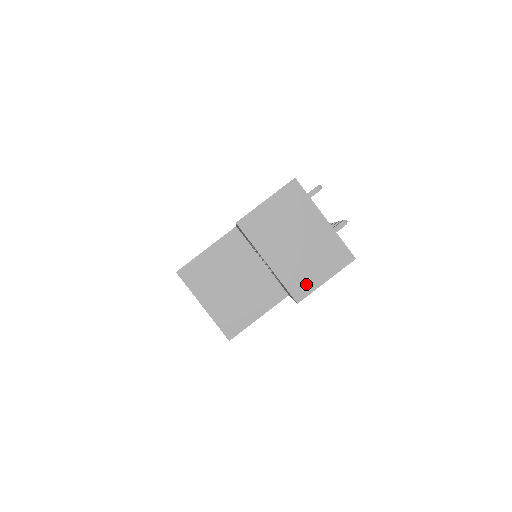
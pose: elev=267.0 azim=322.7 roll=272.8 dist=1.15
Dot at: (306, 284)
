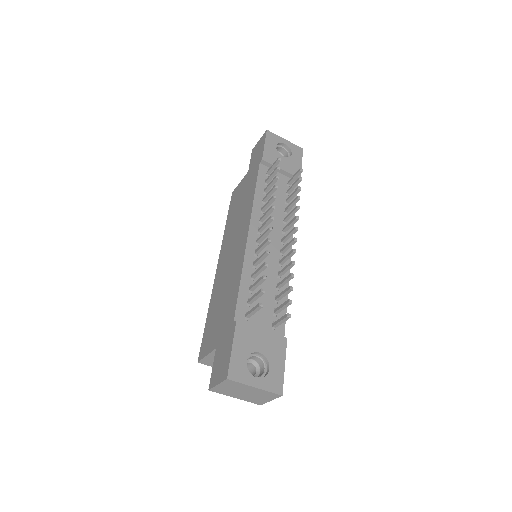
Dot at: (261, 402)
